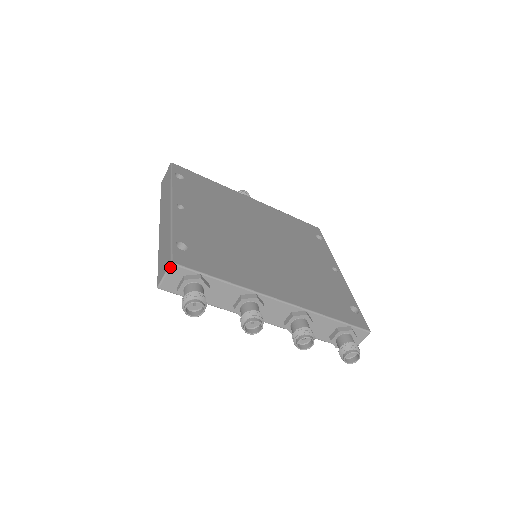
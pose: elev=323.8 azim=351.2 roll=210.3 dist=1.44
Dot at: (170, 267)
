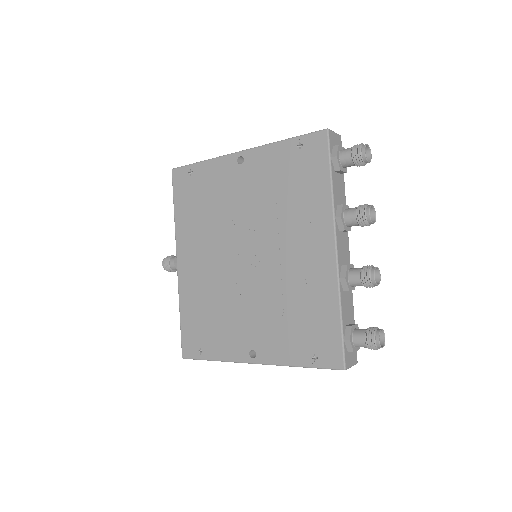
Dot at: (339, 135)
